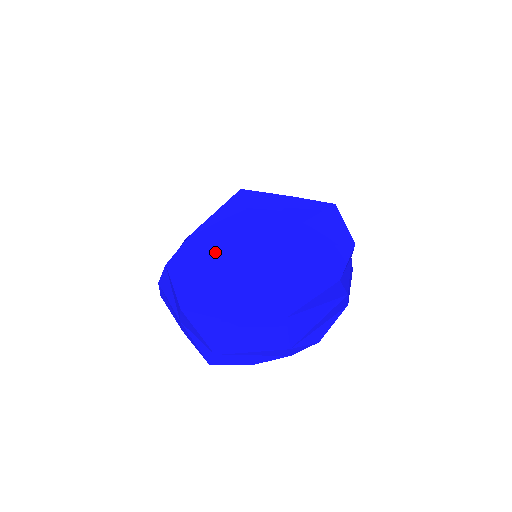
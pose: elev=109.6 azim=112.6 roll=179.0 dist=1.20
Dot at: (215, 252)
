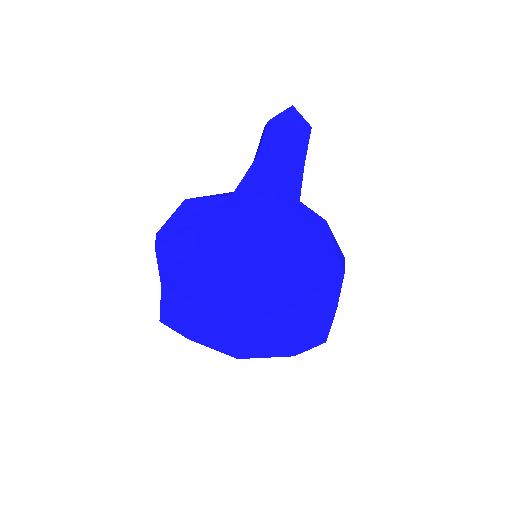
Dot at: (208, 304)
